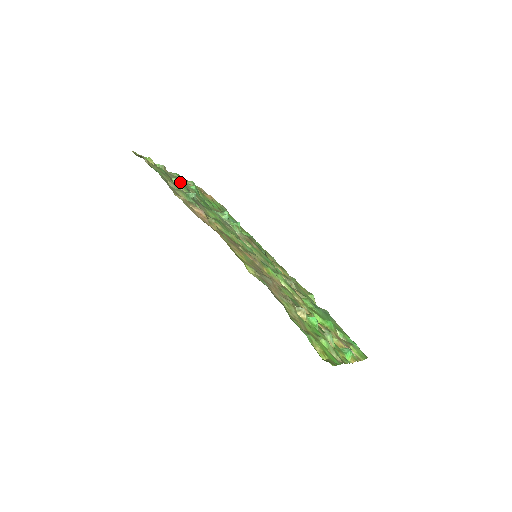
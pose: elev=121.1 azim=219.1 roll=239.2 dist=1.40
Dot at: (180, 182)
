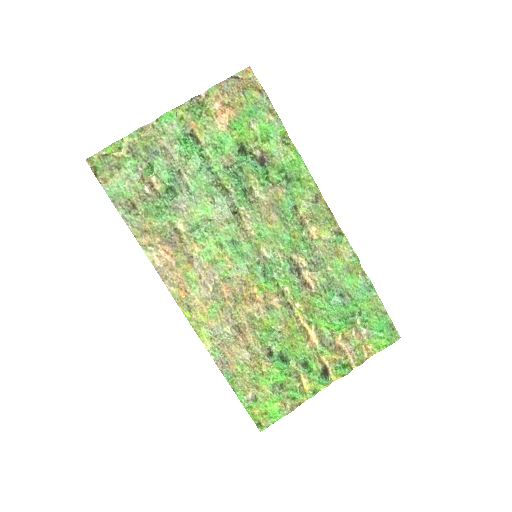
Dot at: (159, 161)
